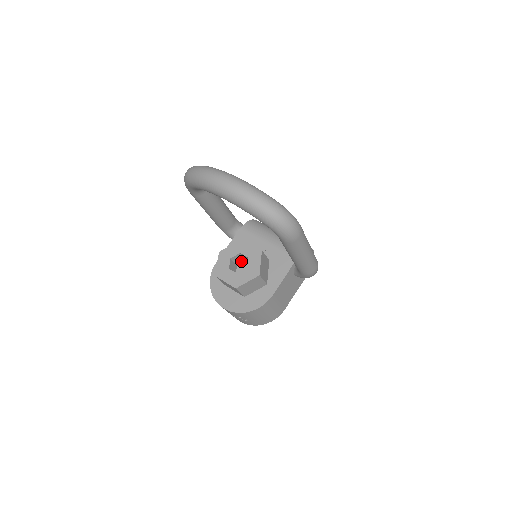
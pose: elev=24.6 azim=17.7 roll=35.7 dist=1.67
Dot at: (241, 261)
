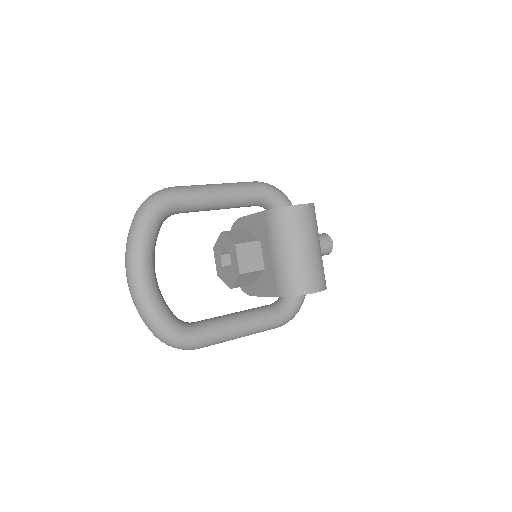
Dot at: occluded
